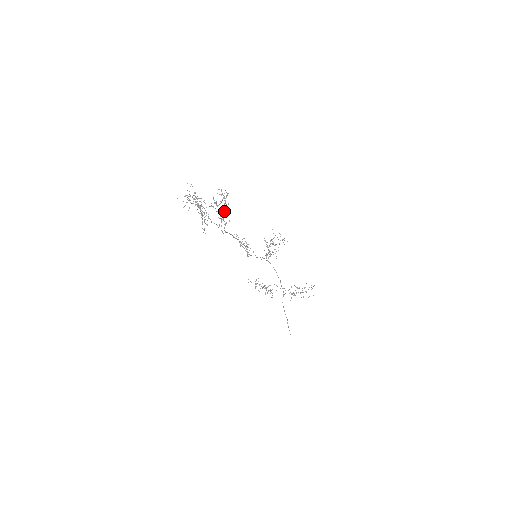
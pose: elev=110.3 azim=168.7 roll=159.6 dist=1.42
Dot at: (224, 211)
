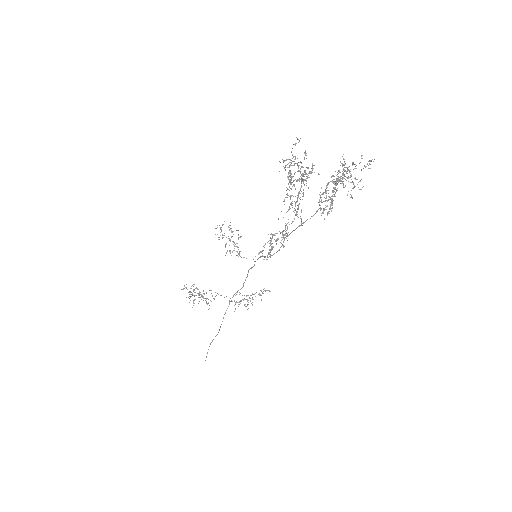
Dot at: occluded
